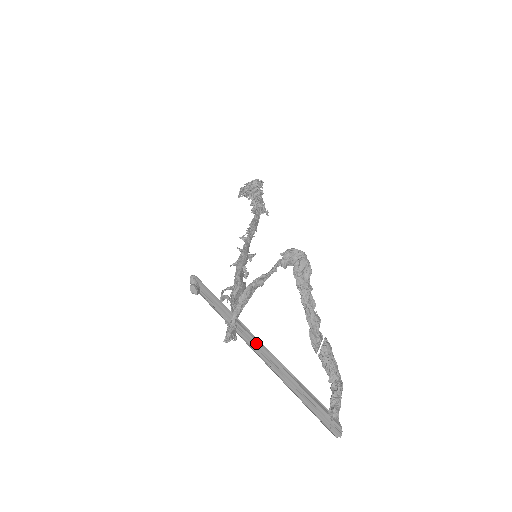
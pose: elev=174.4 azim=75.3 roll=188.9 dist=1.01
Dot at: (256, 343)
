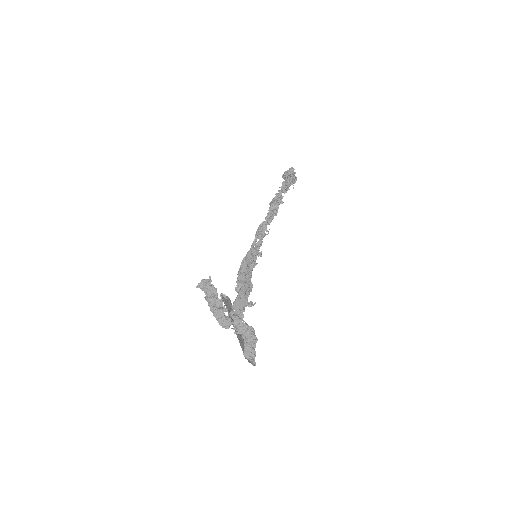
Dot at: occluded
